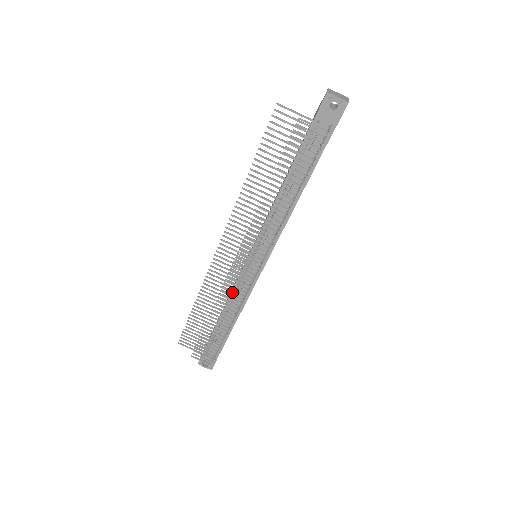
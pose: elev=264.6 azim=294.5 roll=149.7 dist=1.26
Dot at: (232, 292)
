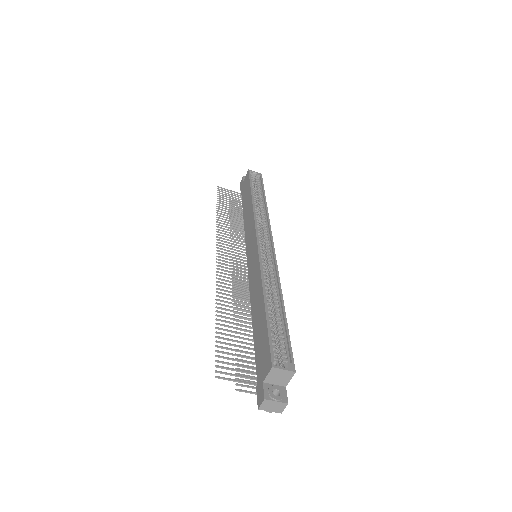
Dot at: occluded
